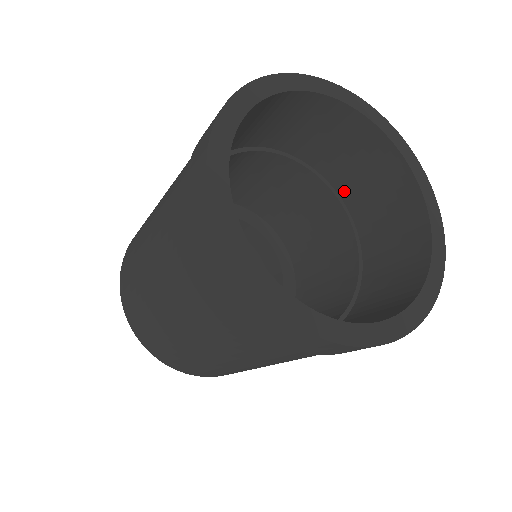
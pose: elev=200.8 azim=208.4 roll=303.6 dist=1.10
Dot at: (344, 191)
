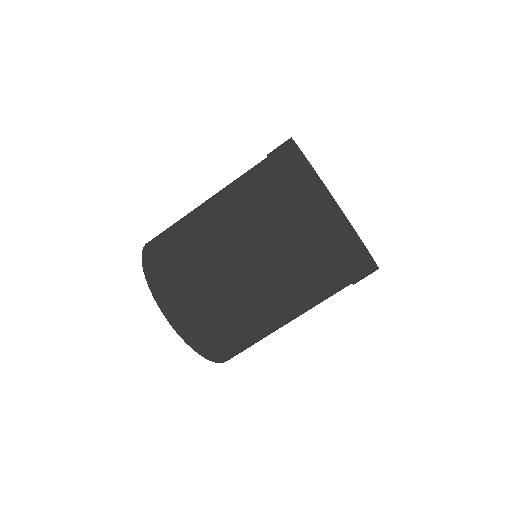
Dot at: occluded
